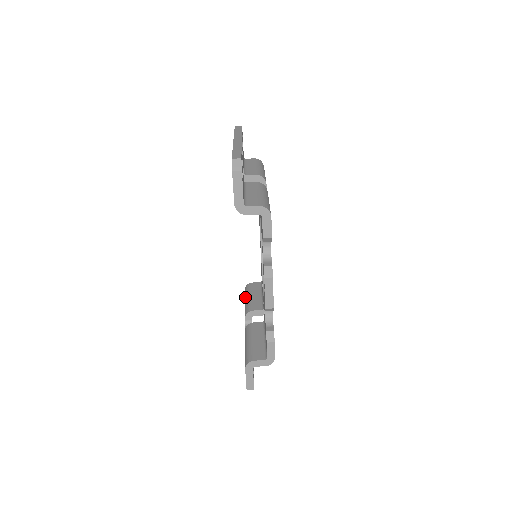
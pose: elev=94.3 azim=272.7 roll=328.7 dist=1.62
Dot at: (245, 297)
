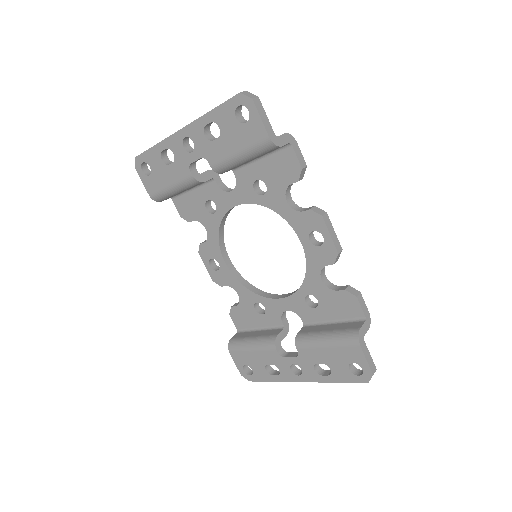
Dot at: (245, 347)
